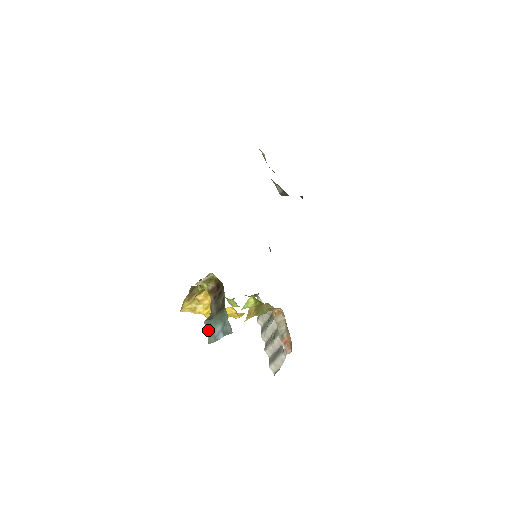
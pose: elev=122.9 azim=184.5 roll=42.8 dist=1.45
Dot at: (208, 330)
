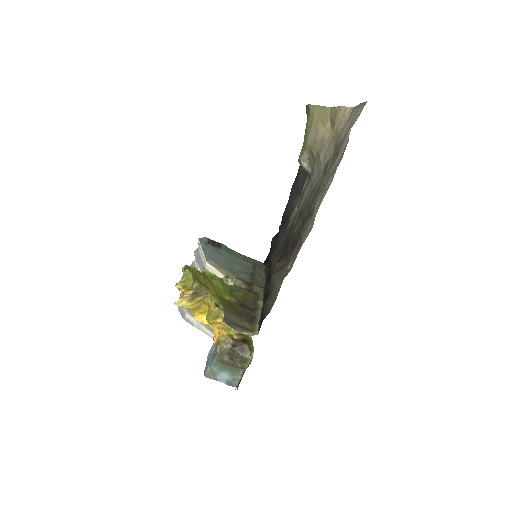
Dot at: (213, 369)
